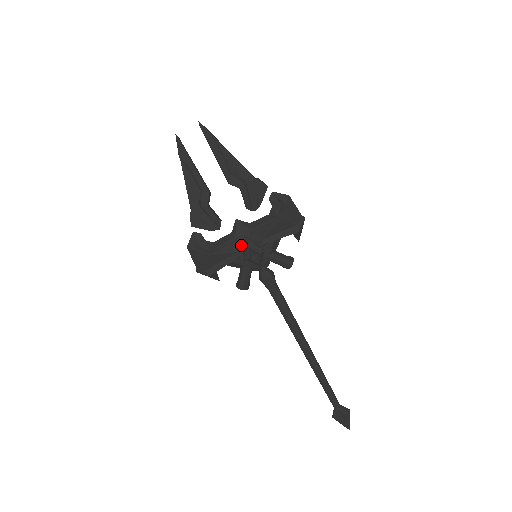
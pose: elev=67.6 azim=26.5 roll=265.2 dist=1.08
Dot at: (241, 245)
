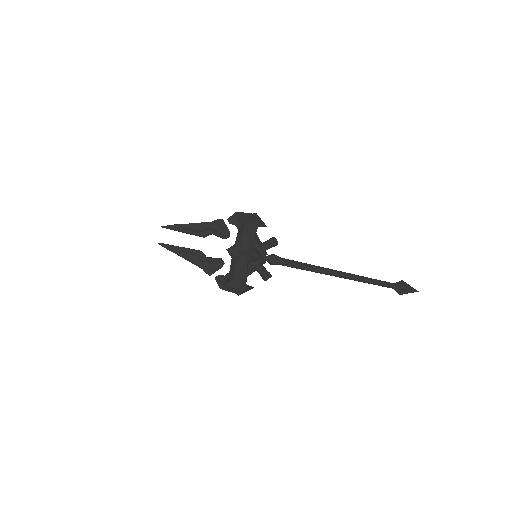
Dot at: (242, 258)
